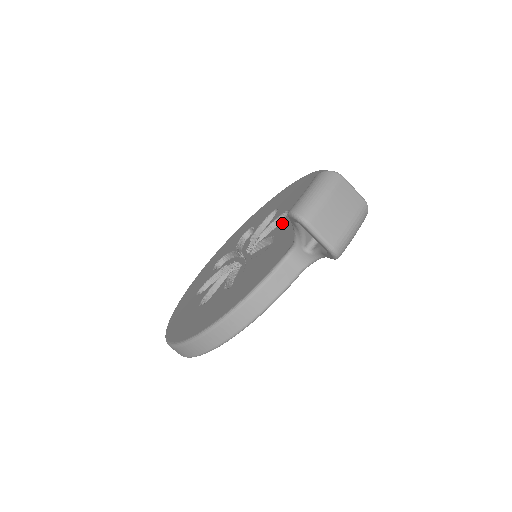
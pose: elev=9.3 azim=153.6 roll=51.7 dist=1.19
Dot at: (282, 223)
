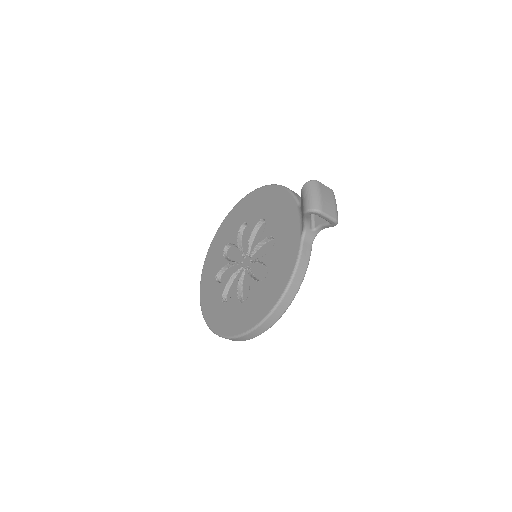
Dot at: (268, 227)
